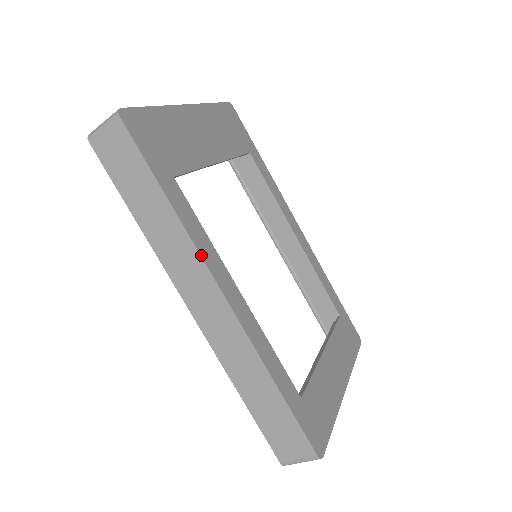
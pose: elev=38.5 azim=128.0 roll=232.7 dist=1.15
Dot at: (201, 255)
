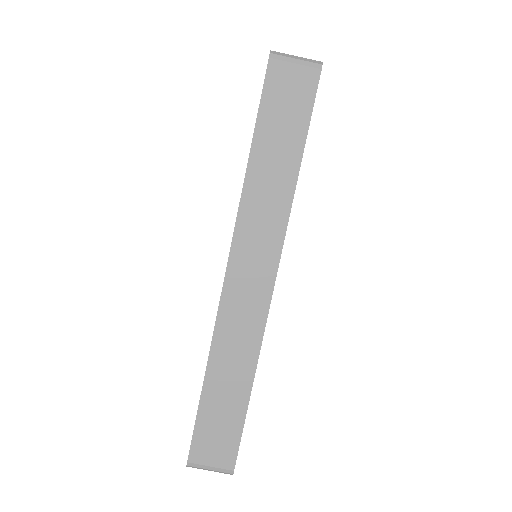
Dot at: occluded
